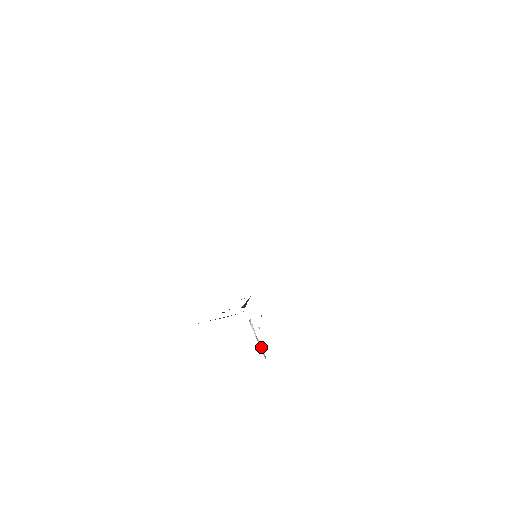
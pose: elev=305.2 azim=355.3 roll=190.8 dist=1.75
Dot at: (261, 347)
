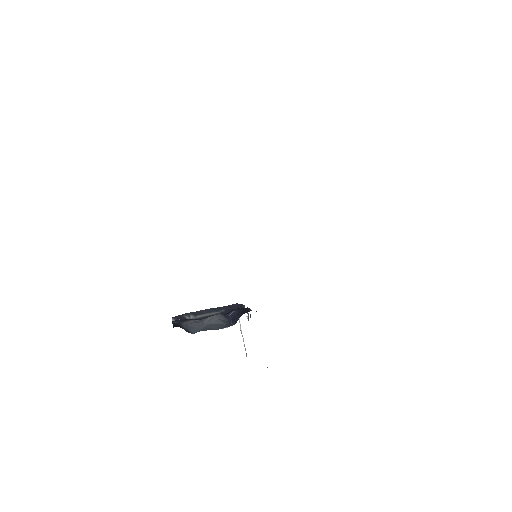
Dot at: occluded
